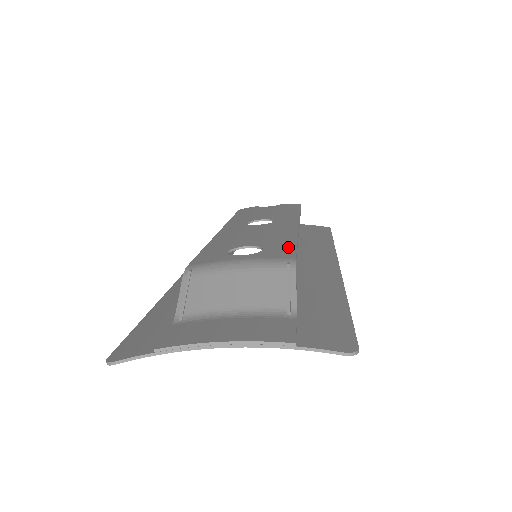
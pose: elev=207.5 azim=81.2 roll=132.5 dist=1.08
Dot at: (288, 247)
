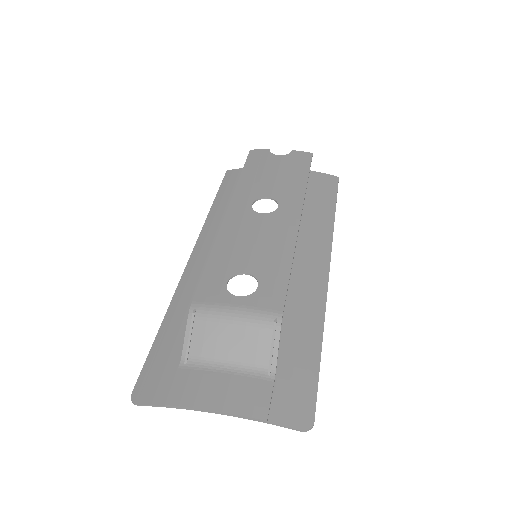
Dot at: (281, 283)
